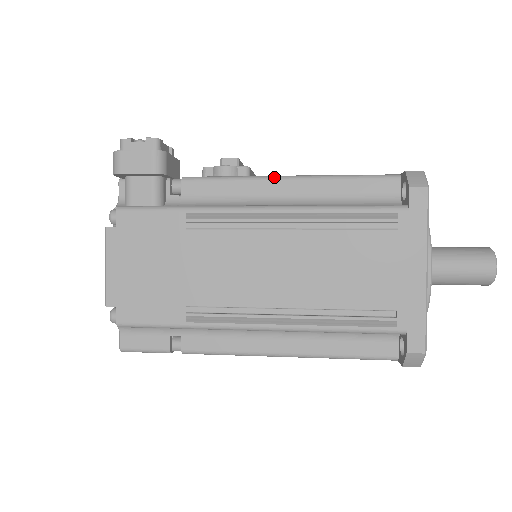
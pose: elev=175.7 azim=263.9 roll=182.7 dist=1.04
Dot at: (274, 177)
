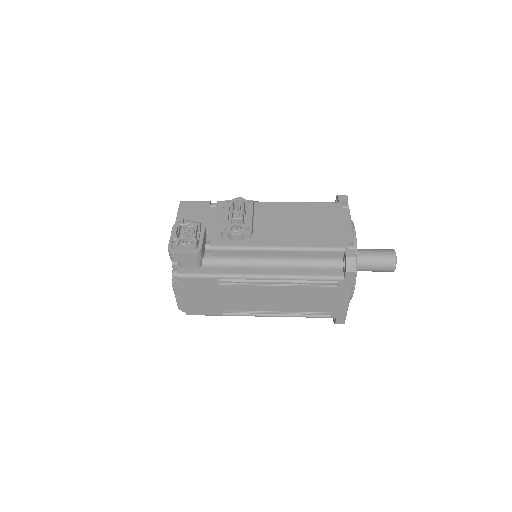
Dot at: (268, 249)
